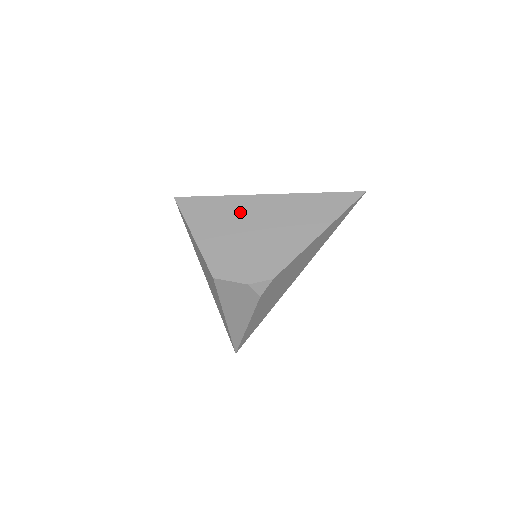
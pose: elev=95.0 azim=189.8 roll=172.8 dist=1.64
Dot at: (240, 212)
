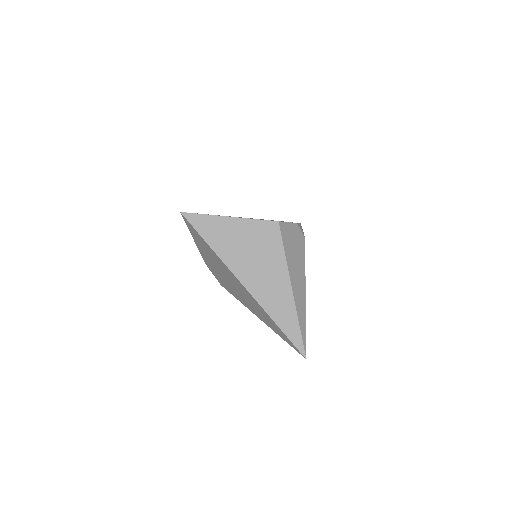
Dot at: occluded
